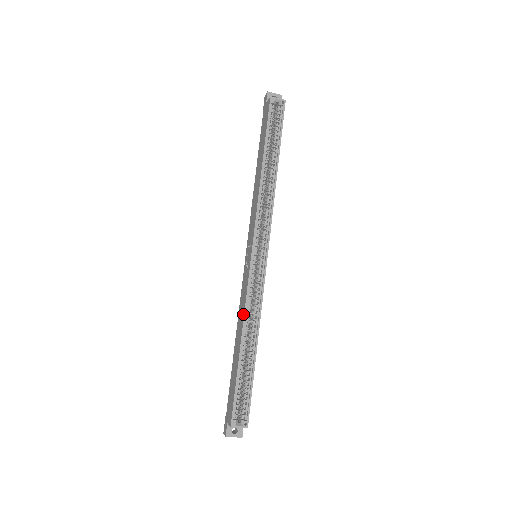
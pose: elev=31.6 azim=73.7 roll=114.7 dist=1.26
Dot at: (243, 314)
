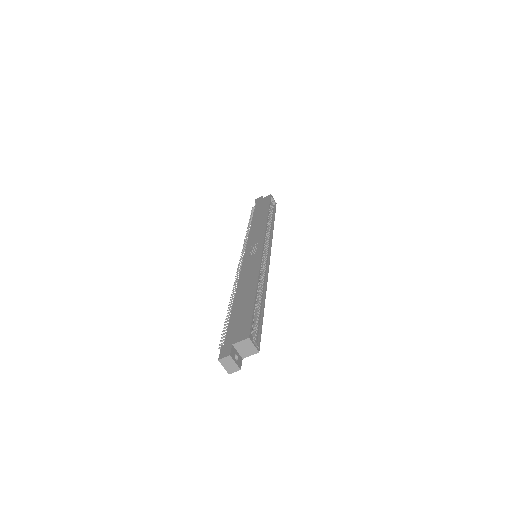
Dot at: (257, 272)
